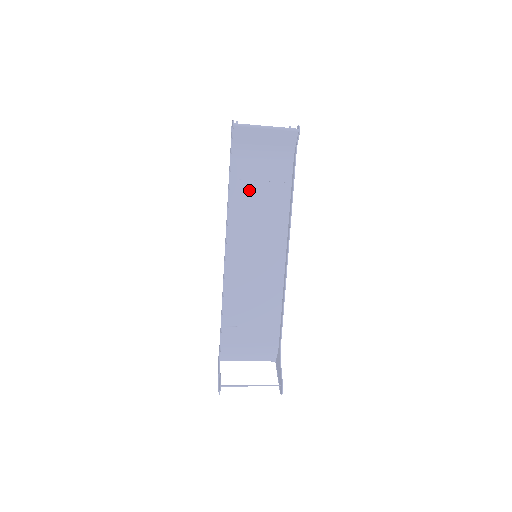
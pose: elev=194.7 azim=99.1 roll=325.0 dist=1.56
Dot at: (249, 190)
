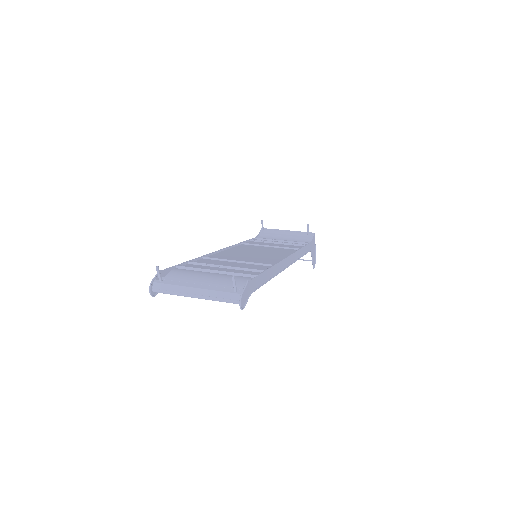
Dot at: occluded
